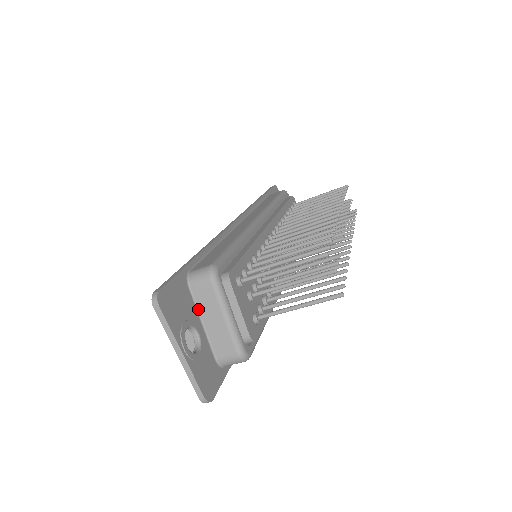
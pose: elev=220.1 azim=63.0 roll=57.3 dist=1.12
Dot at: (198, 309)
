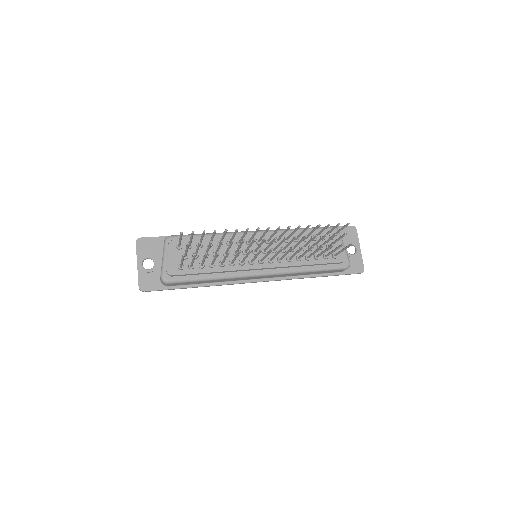
Dot at: occluded
